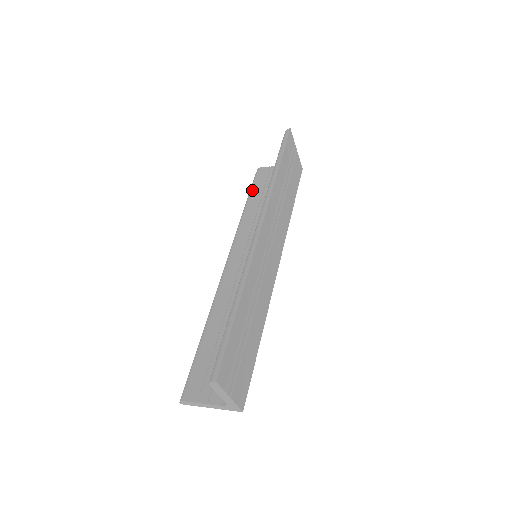
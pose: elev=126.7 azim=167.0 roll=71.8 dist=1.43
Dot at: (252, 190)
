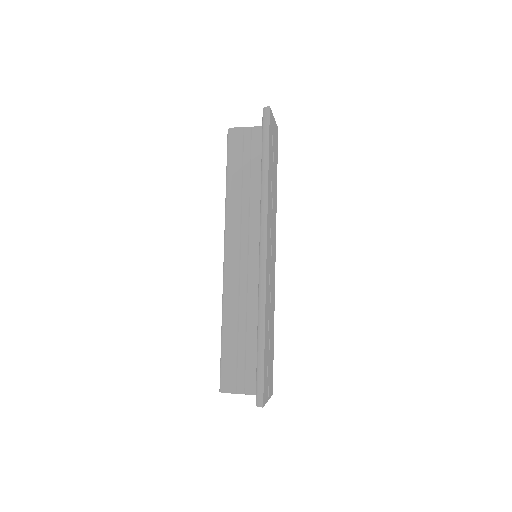
Dot at: (230, 162)
